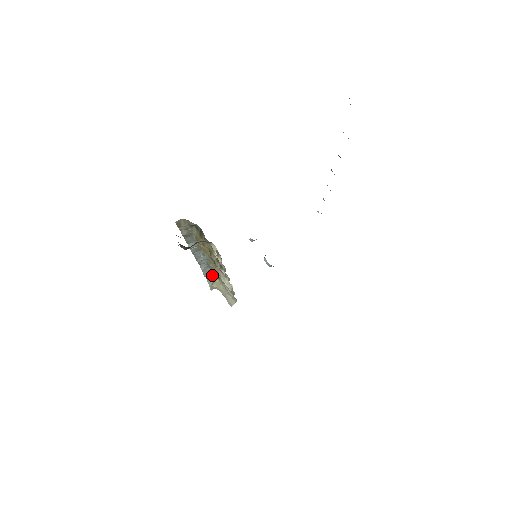
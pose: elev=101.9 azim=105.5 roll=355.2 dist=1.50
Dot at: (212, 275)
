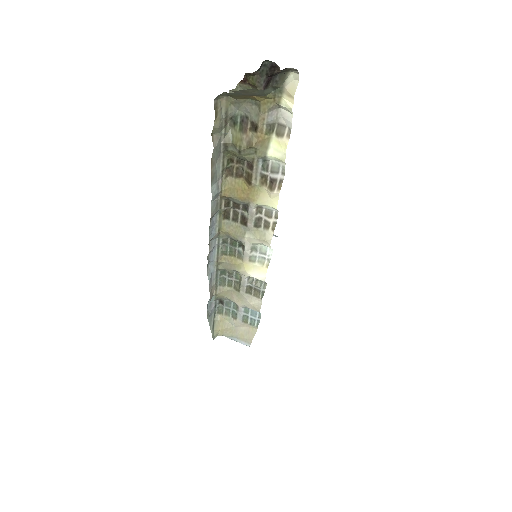
Dot at: (212, 305)
